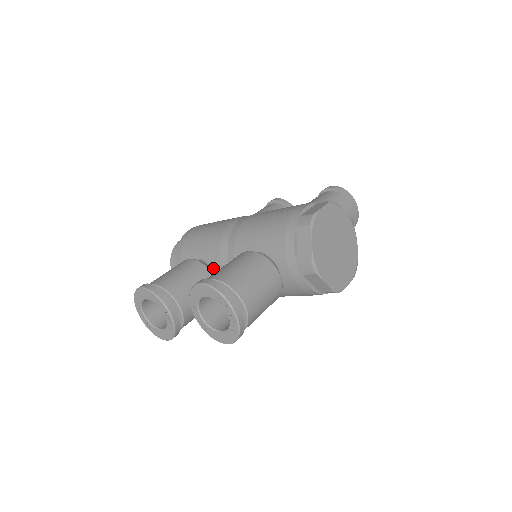
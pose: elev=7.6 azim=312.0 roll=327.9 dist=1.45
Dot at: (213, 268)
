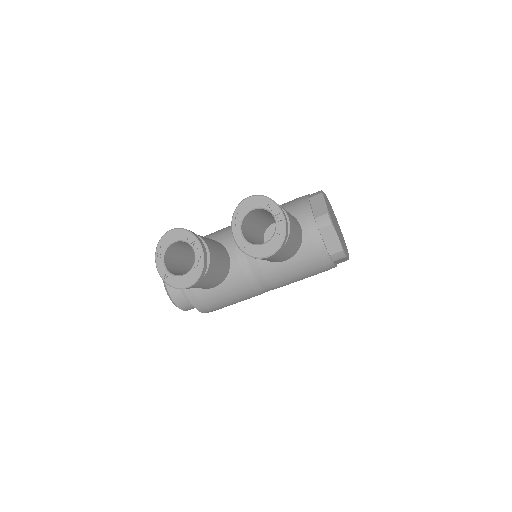
Dot at: occluded
